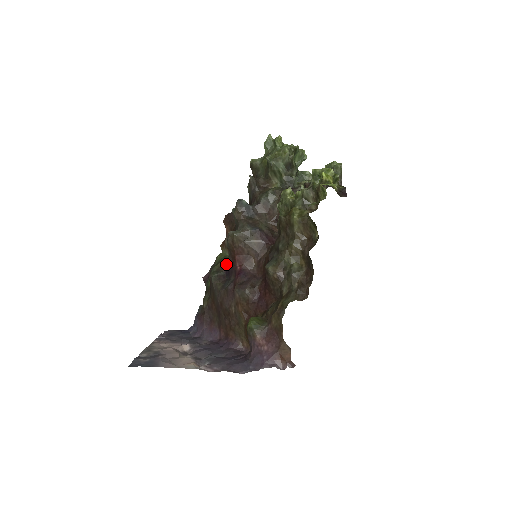
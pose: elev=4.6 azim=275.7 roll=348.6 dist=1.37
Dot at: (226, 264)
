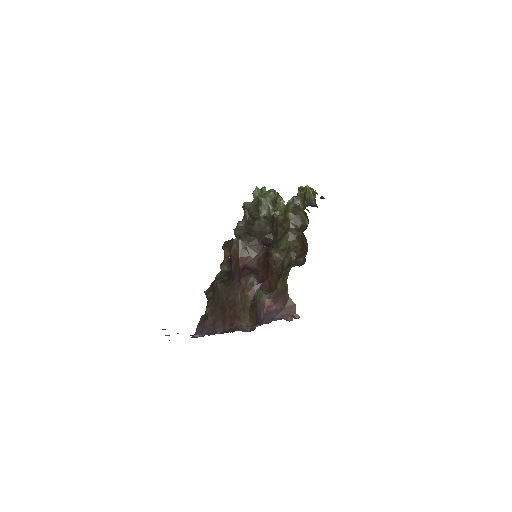
Dot at: (228, 273)
